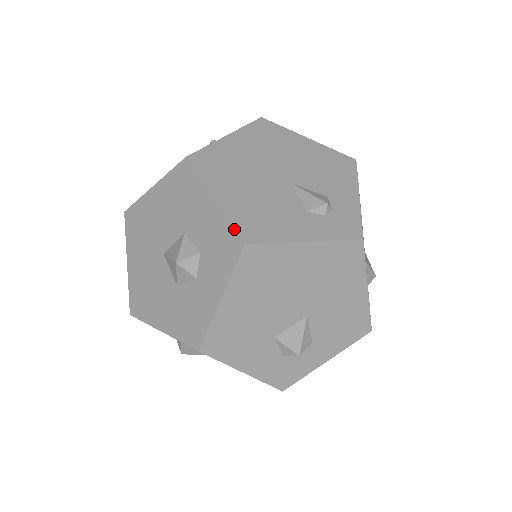
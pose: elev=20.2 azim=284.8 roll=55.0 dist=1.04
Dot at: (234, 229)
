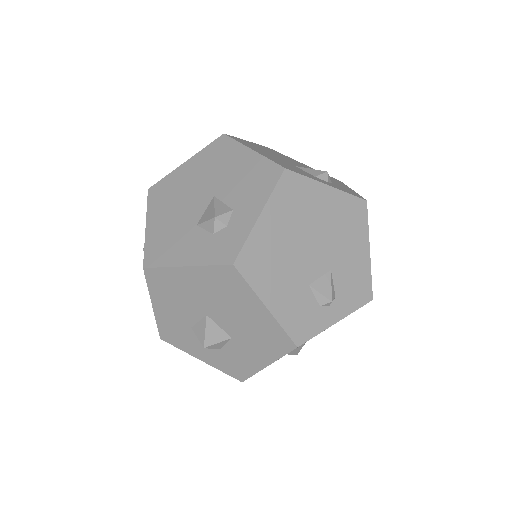
Dot at: occluded
